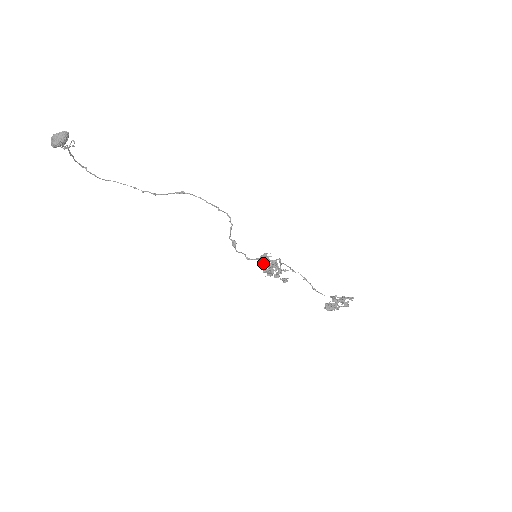
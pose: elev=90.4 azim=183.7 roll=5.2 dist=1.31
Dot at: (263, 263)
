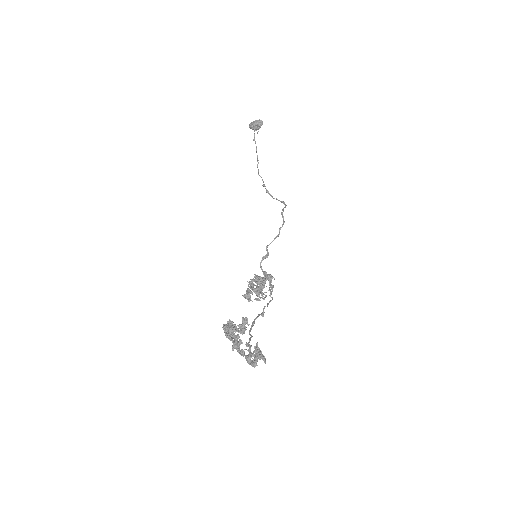
Dot at: occluded
